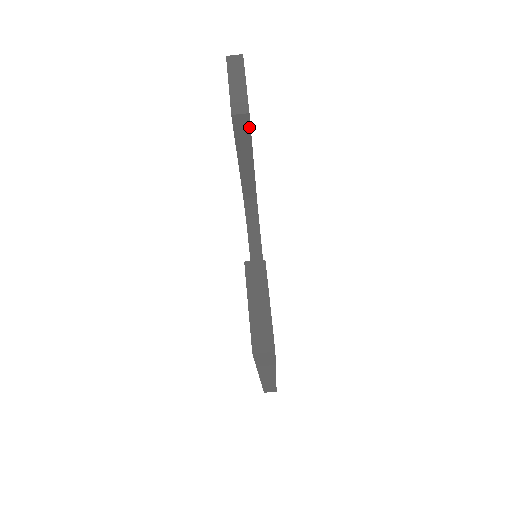
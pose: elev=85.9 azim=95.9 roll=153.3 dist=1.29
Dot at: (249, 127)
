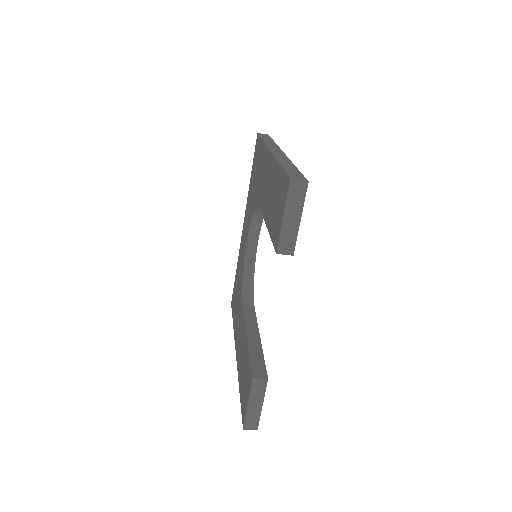
Dot at: occluded
